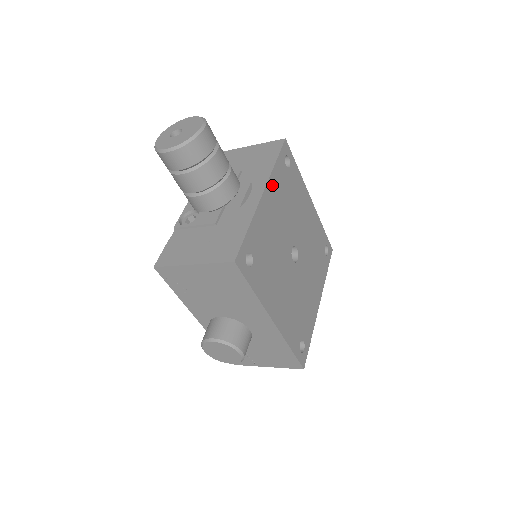
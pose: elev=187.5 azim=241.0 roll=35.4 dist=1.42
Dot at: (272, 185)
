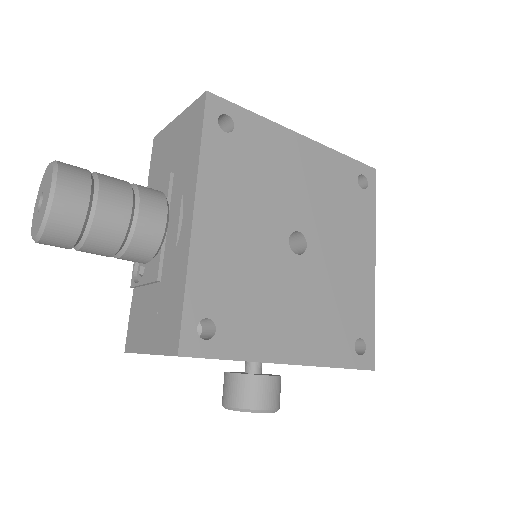
Dot at: (208, 187)
